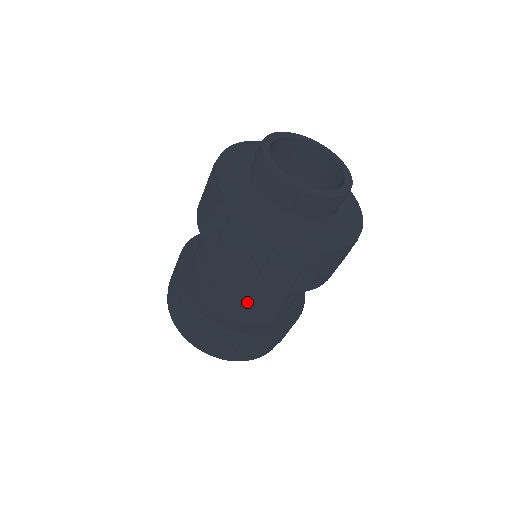
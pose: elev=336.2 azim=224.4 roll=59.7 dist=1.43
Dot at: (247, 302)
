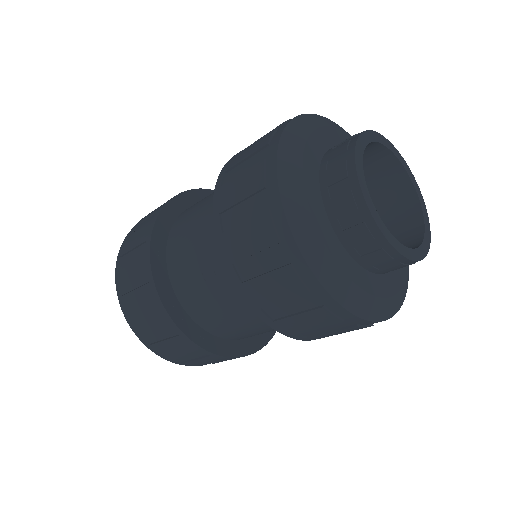
Dot at: (236, 323)
